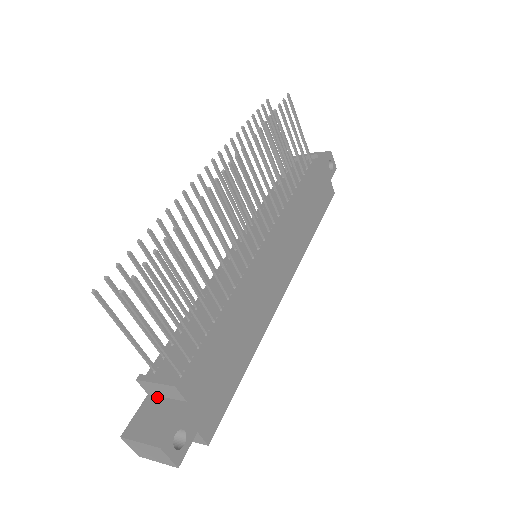
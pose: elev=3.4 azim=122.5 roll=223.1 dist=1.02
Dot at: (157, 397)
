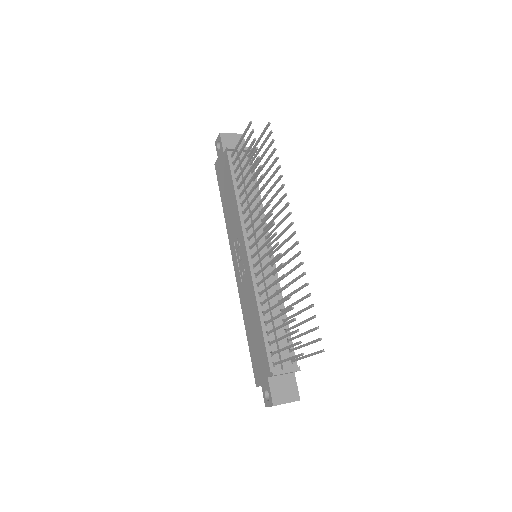
Dot at: (275, 377)
